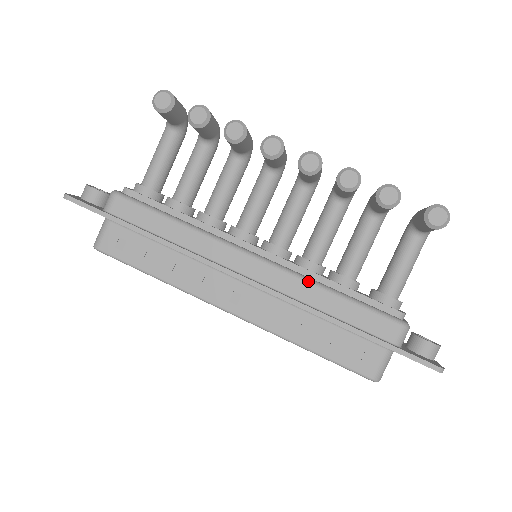
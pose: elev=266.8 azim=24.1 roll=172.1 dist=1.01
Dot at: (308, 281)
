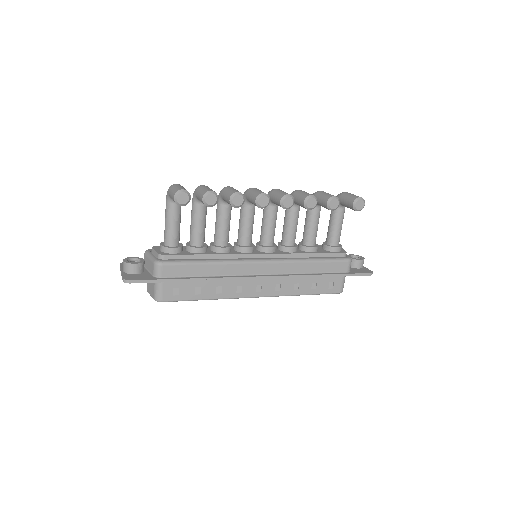
Dot at: (297, 261)
